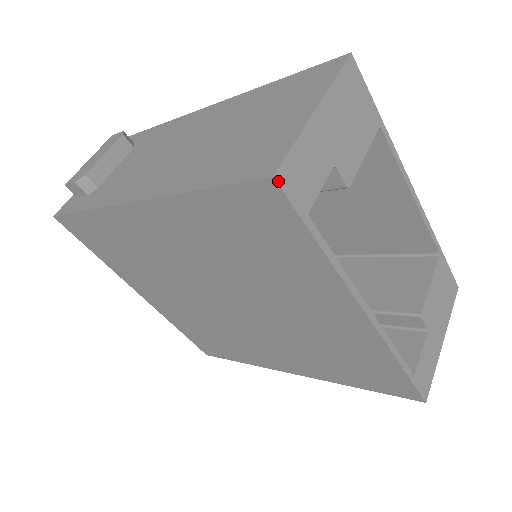
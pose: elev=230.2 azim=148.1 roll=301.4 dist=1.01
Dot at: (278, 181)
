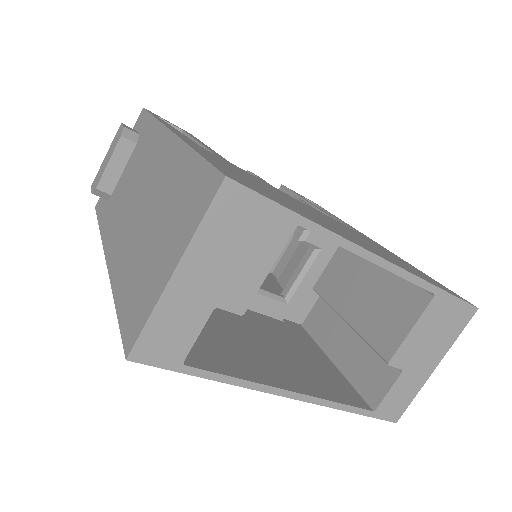
Dot at: (134, 360)
